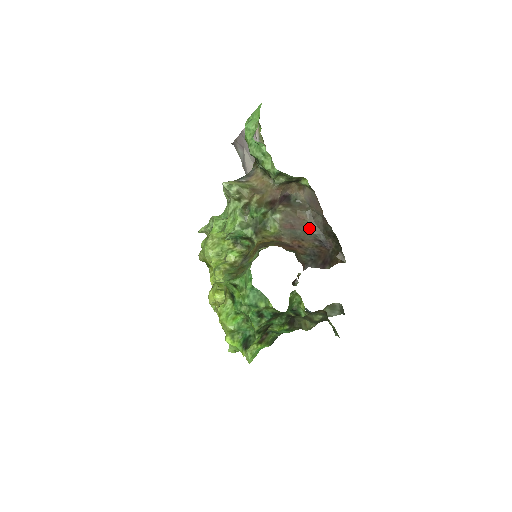
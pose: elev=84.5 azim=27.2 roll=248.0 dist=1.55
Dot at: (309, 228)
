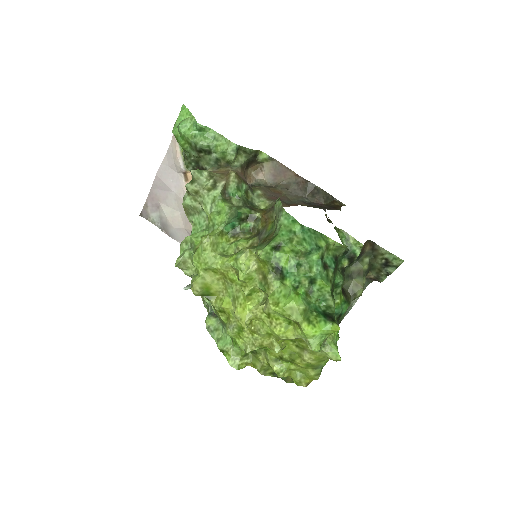
Dot at: (291, 198)
